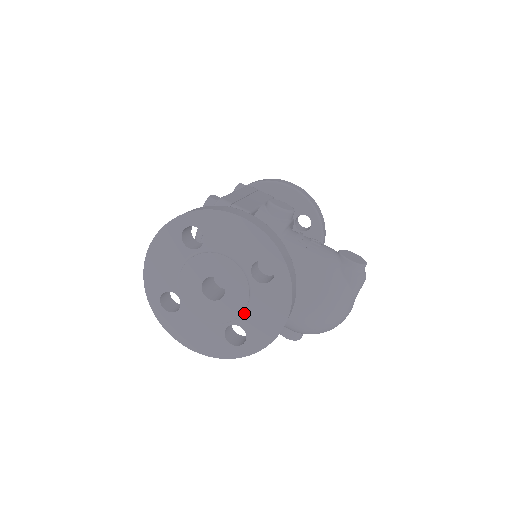
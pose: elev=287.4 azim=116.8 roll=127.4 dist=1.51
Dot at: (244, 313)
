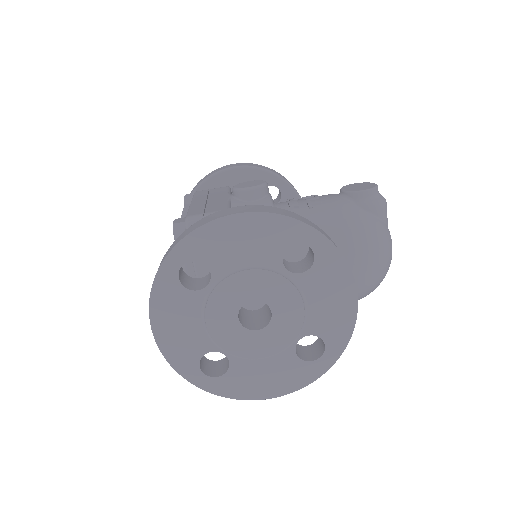
Dot at: (305, 318)
